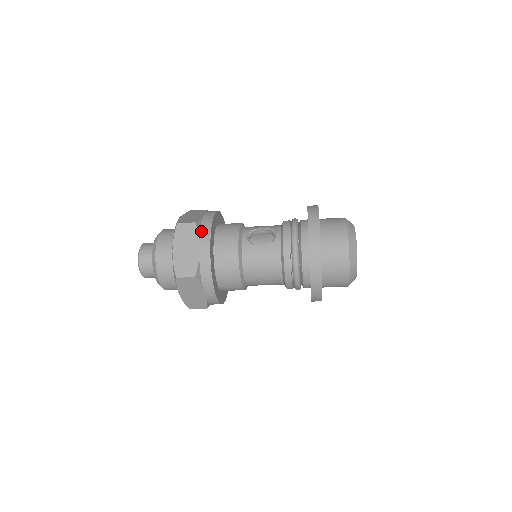
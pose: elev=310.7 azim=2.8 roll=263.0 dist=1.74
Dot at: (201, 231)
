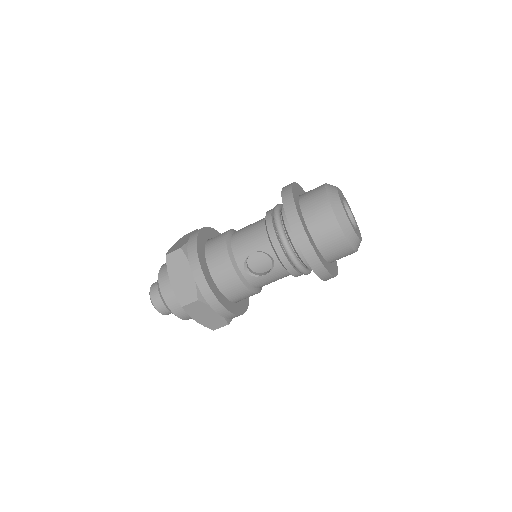
Dot at: (208, 302)
